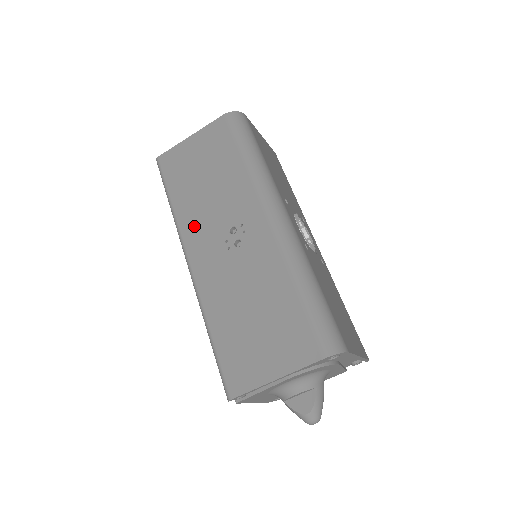
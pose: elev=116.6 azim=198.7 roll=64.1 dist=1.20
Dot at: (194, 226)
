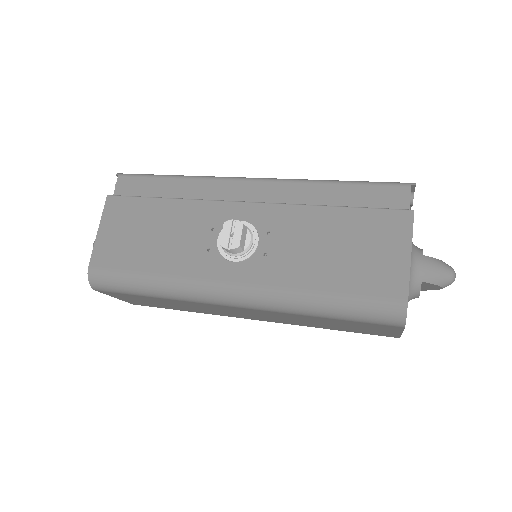
Dot at: occluded
